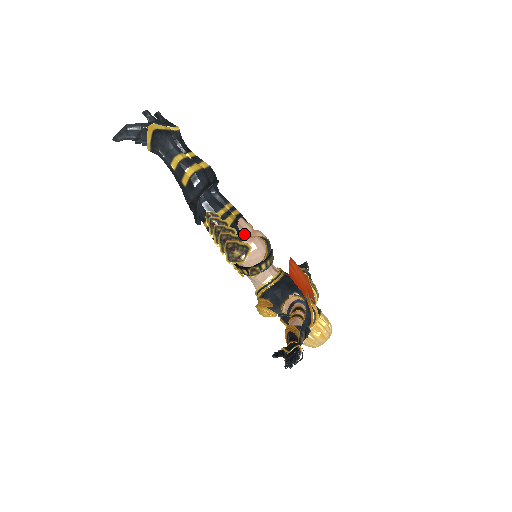
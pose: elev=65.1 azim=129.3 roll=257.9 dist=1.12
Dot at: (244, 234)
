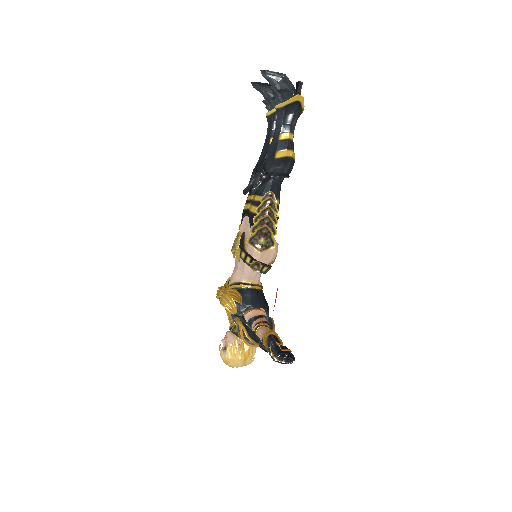
Dot at: occluded
